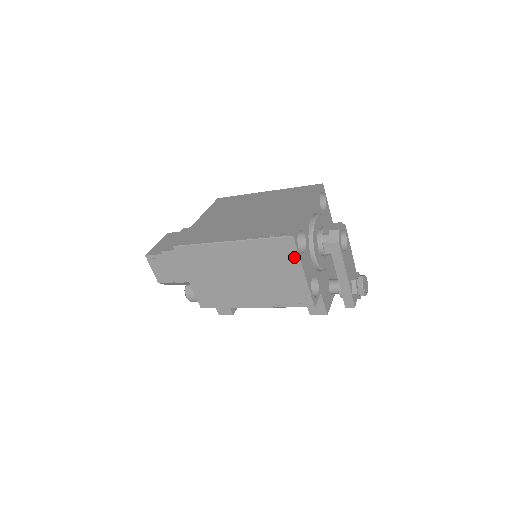
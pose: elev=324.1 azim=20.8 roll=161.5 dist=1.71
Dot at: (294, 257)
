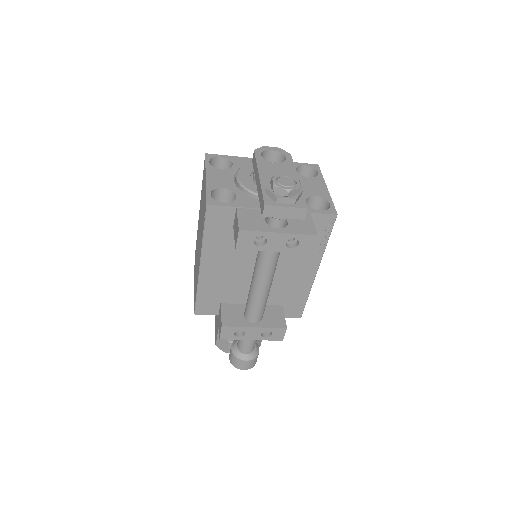
Dot at: occluded
